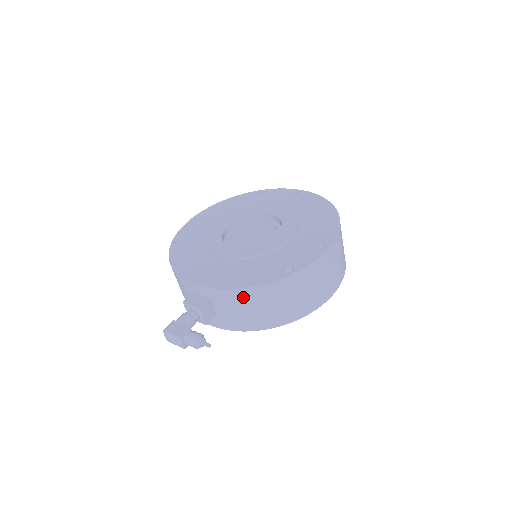
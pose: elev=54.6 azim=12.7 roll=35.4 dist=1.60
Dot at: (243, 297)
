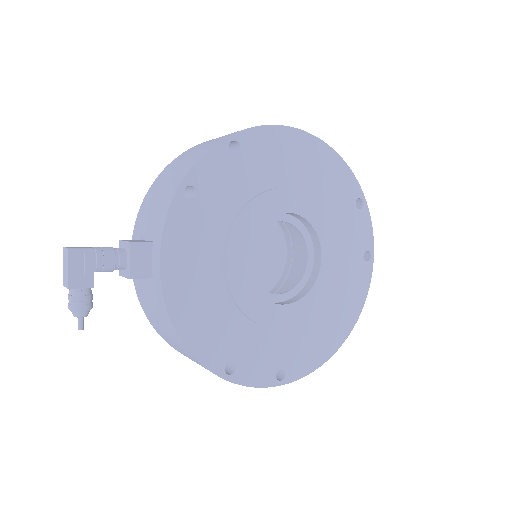
Dot at: (171, 330)
